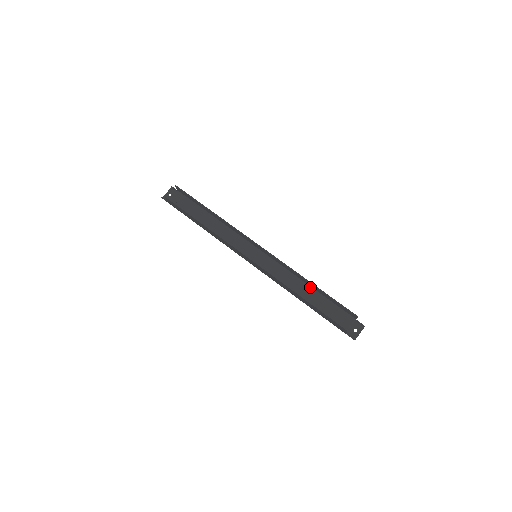
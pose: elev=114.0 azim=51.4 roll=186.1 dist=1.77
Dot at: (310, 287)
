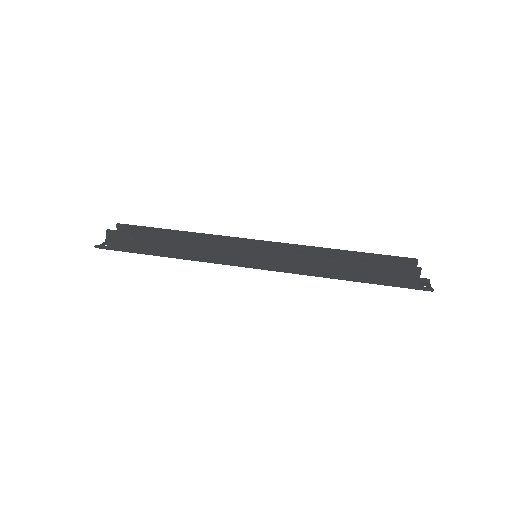
Dot at: occluded
